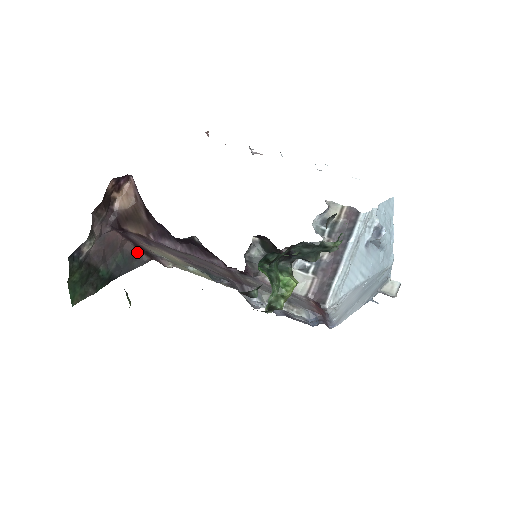
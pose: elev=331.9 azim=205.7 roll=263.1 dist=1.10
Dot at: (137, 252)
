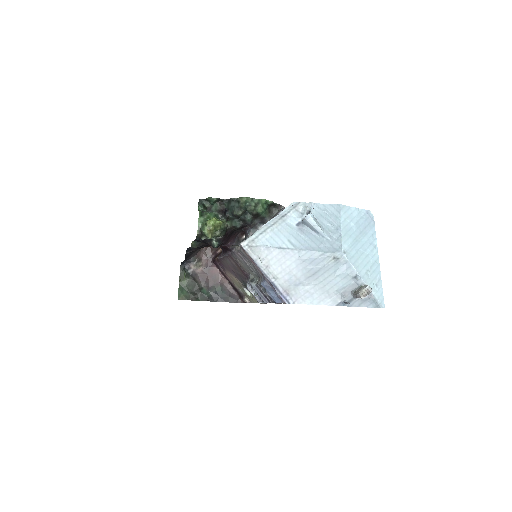
Dot at: (234, 293)
